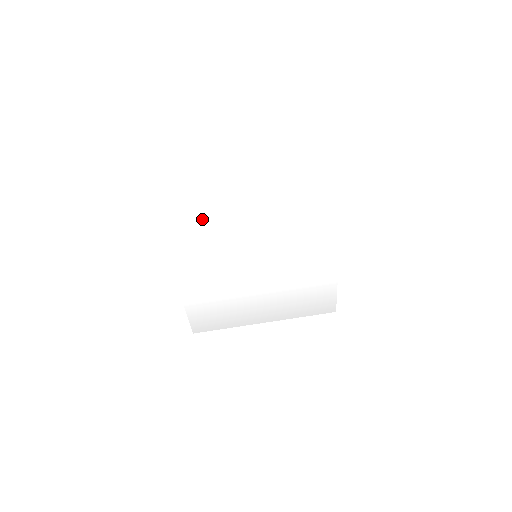
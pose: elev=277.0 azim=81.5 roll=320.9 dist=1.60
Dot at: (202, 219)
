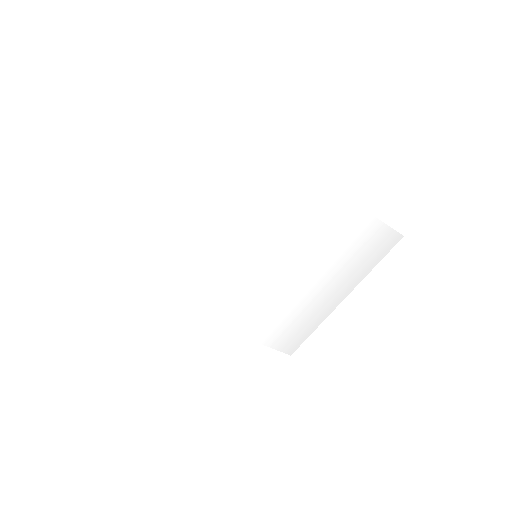
Dot at: (173, 268)
